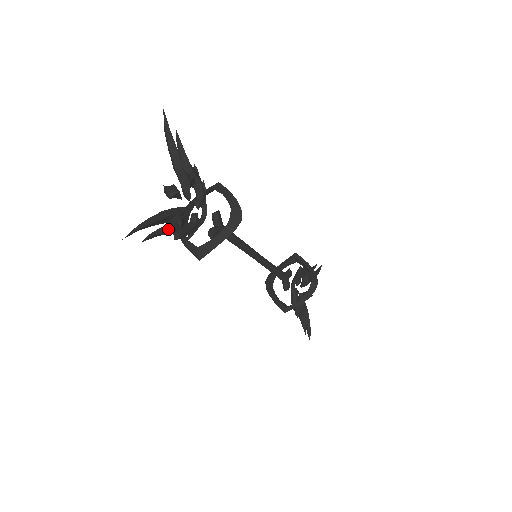
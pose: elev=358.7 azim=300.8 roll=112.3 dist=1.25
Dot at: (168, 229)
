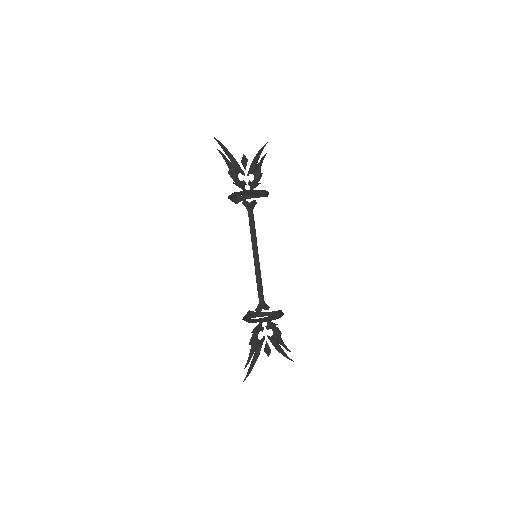
Dot at: (230, 162)
